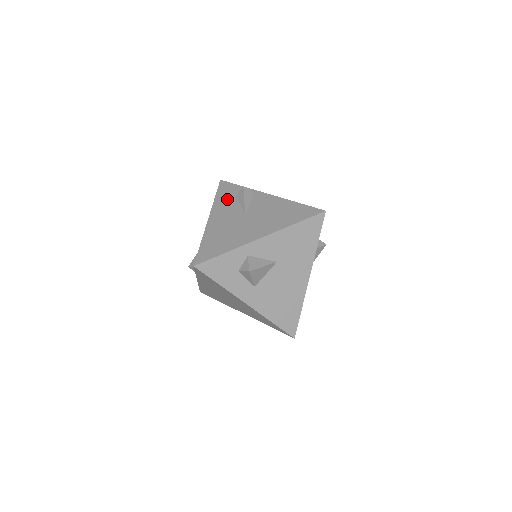
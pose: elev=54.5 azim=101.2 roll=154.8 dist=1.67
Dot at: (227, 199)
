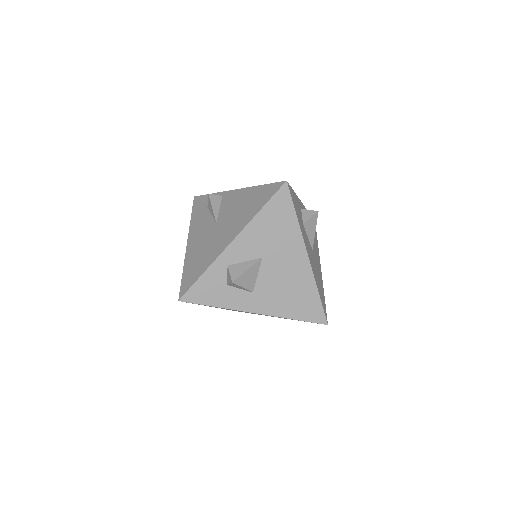
Dot at: (200, 214)
